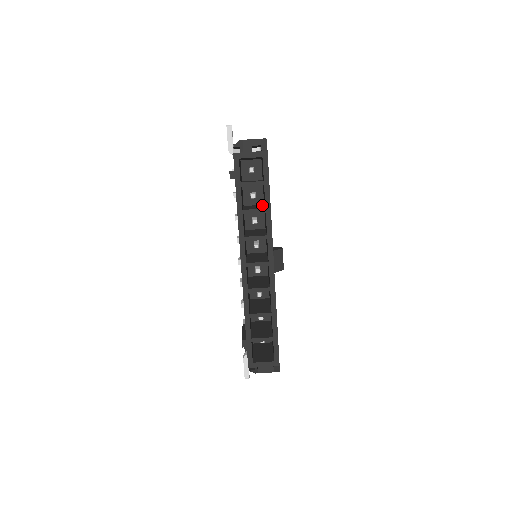
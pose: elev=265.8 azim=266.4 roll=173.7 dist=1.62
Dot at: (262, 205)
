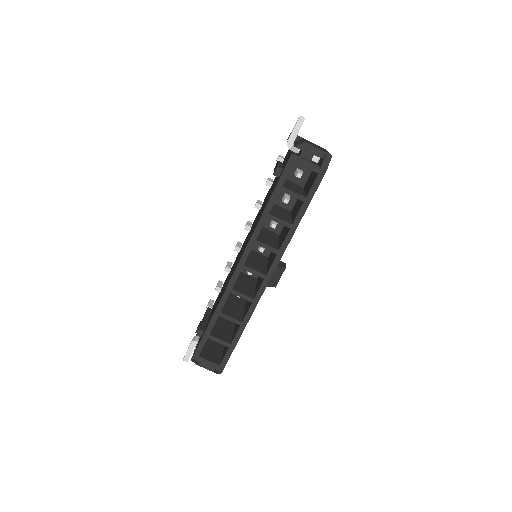
Dot at: (289, 212)
